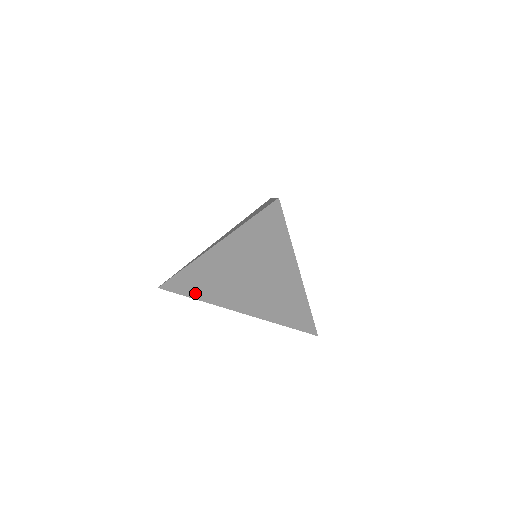
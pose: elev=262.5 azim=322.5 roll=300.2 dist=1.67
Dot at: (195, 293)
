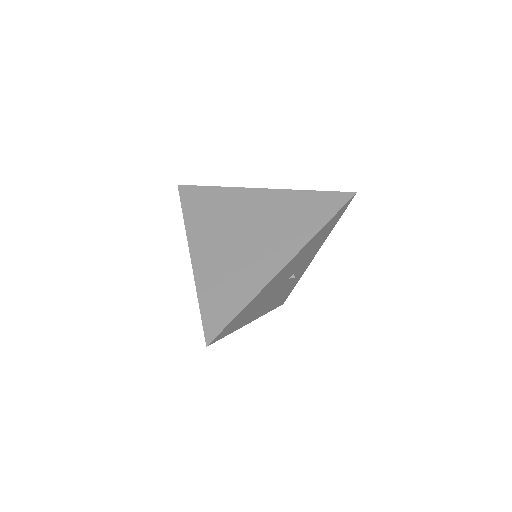
Dot at: (192, 211)
